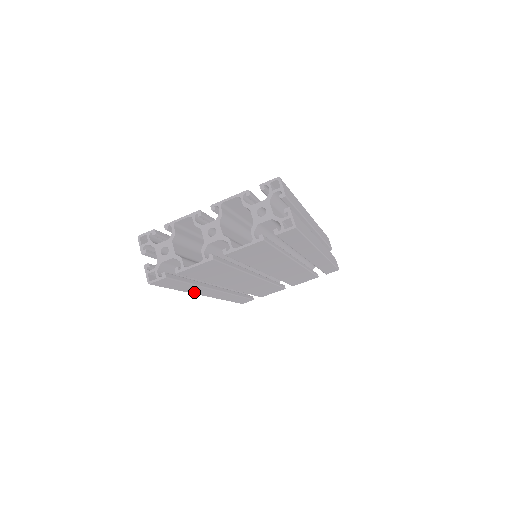
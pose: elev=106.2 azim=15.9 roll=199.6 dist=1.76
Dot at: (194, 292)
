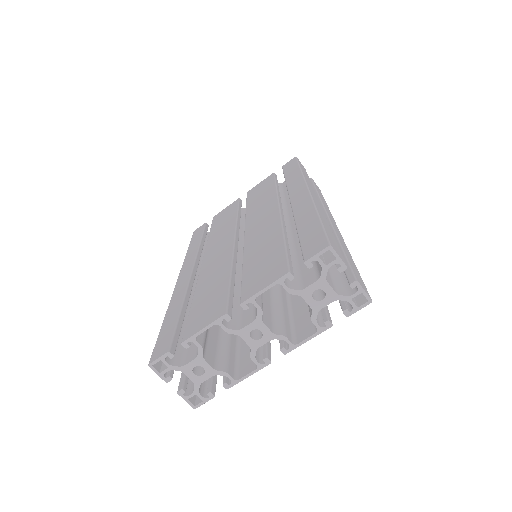
Dot at: occluded
